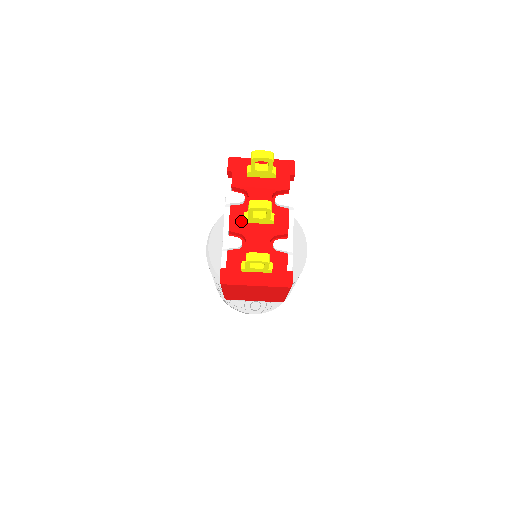
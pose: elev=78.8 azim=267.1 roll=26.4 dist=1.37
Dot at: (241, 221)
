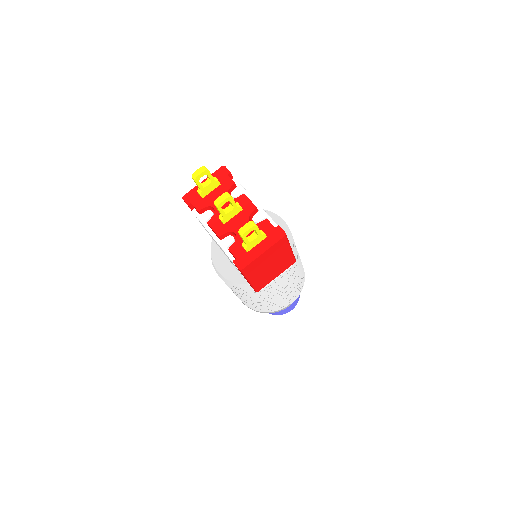
Dot at: (221, 225)
